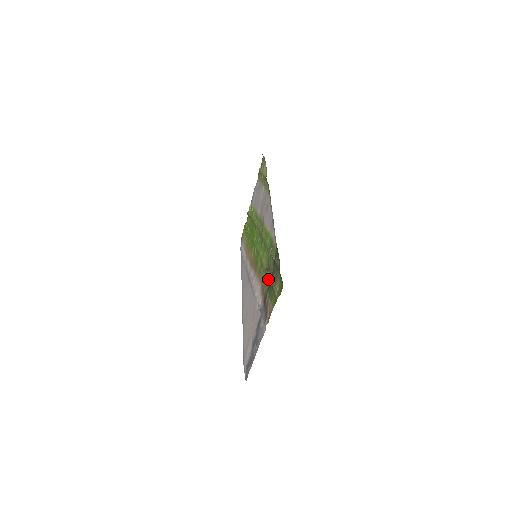
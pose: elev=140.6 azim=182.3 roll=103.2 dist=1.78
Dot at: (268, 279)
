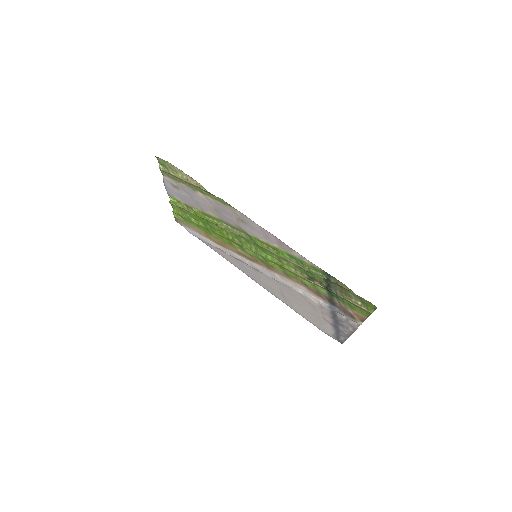
Dot at: (322, 288)
